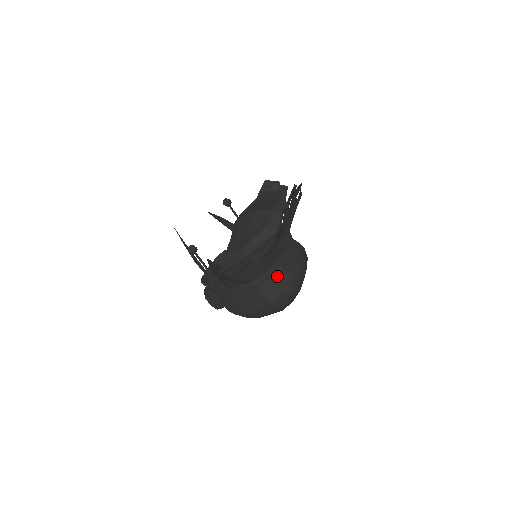
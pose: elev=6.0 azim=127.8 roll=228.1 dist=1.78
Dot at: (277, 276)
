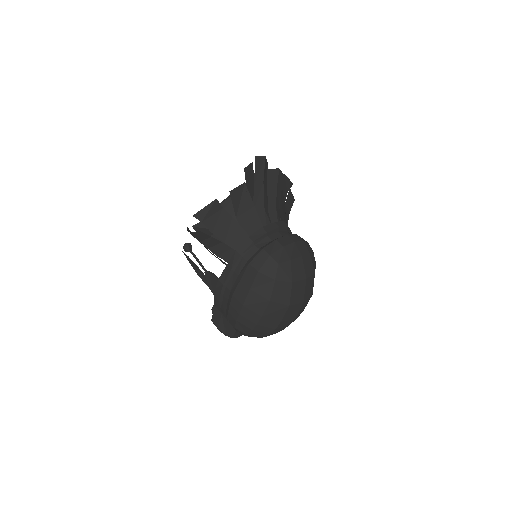
Dot at: (264, 245)
